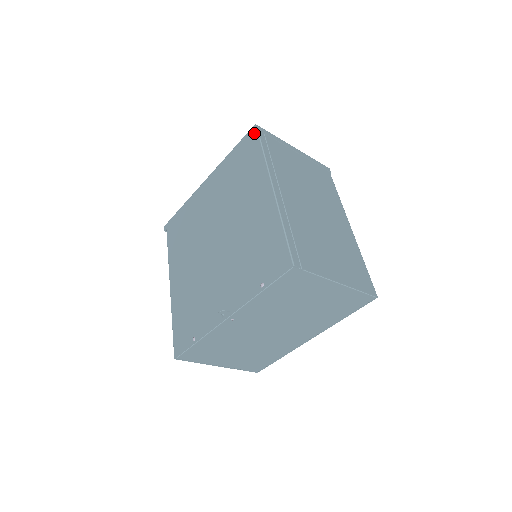
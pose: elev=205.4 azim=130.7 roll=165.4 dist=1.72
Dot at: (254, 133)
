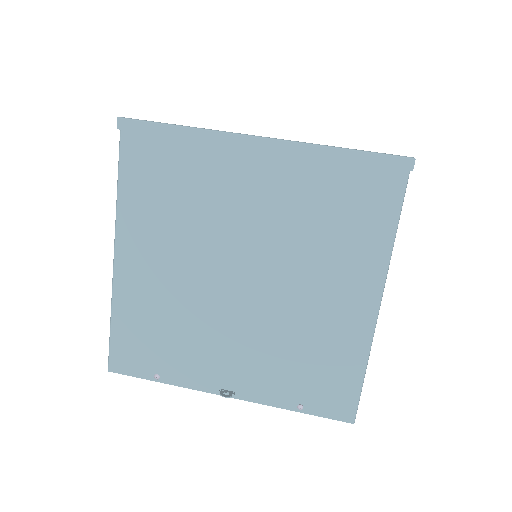
Dot at: (402, 169)
